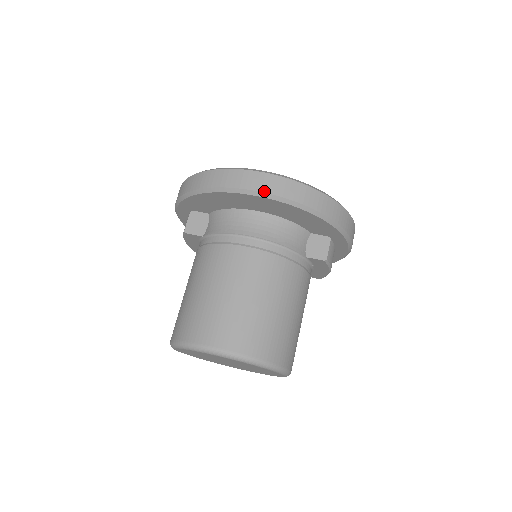
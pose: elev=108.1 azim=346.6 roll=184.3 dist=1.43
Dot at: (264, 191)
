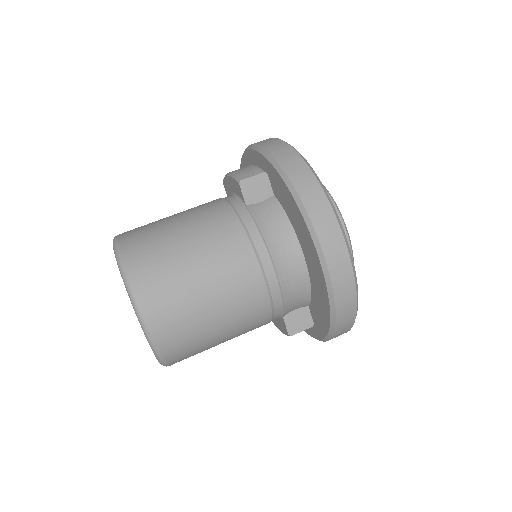
Dot at: (331, 274)
